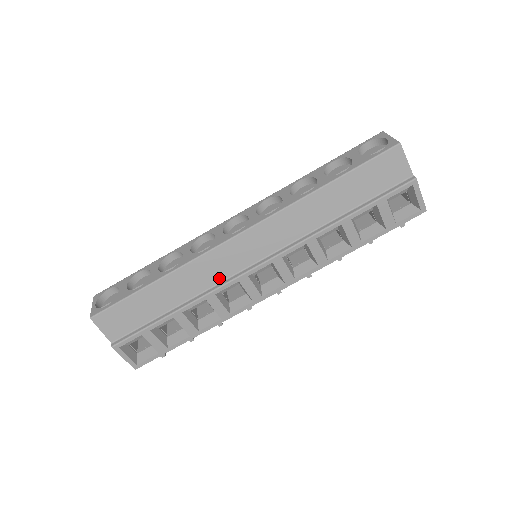
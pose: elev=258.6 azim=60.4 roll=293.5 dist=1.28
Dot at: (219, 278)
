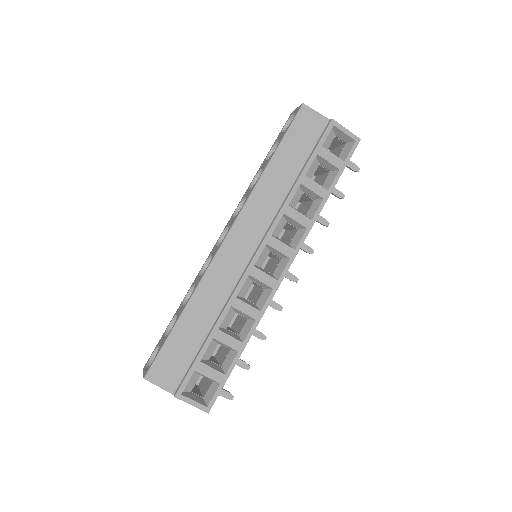
Dot at: (232, 282)
